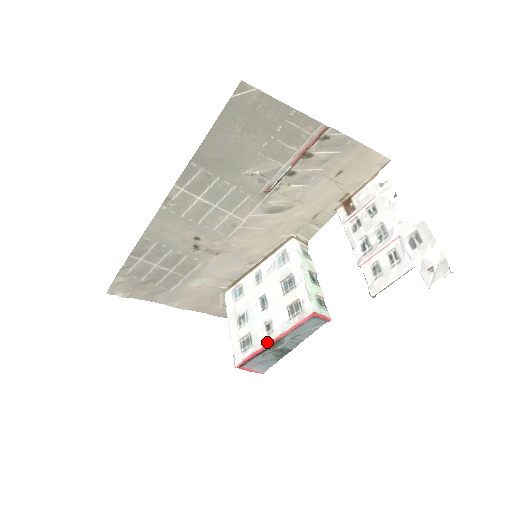
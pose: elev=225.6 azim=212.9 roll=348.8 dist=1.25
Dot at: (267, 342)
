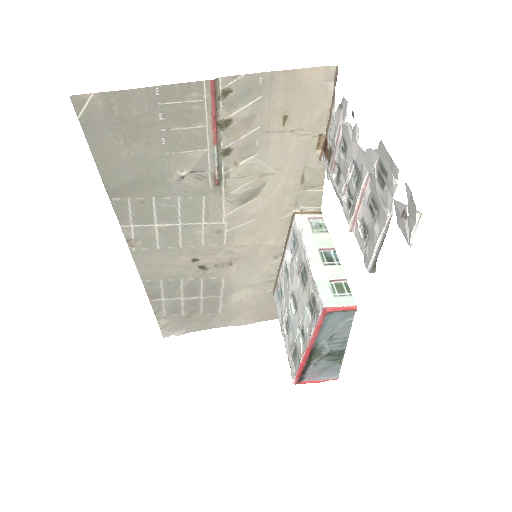
Dot at: (303, 352)
